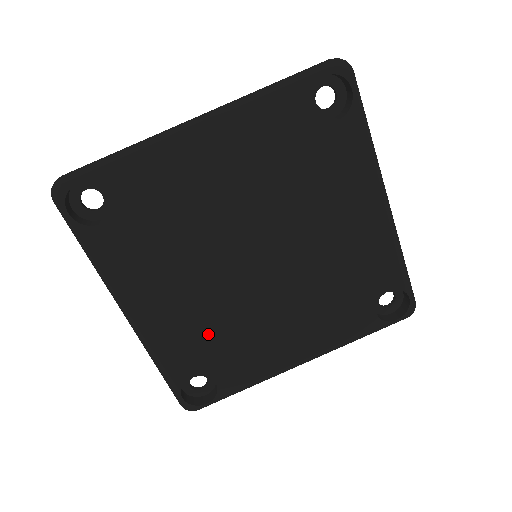
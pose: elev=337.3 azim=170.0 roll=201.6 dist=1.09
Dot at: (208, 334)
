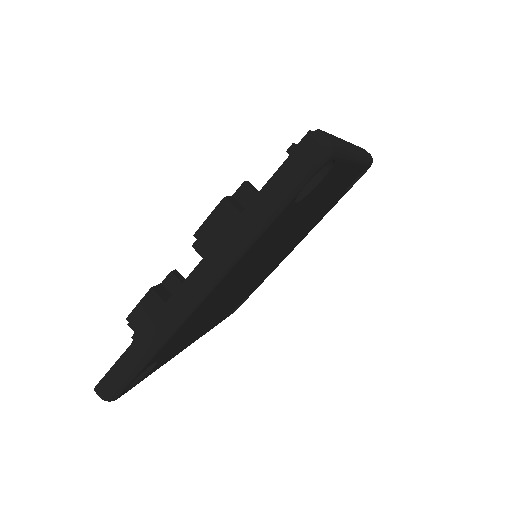
Dot at: (238, 300)
